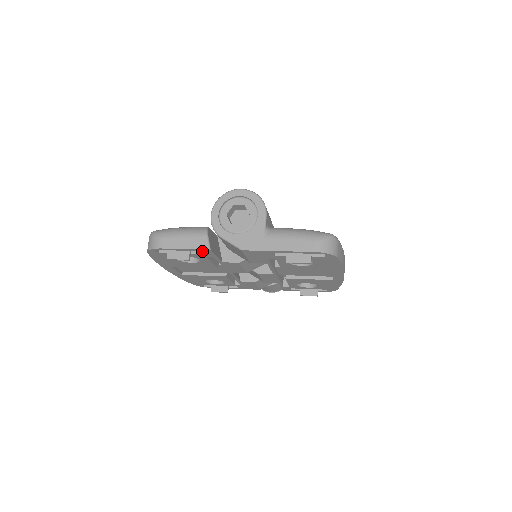
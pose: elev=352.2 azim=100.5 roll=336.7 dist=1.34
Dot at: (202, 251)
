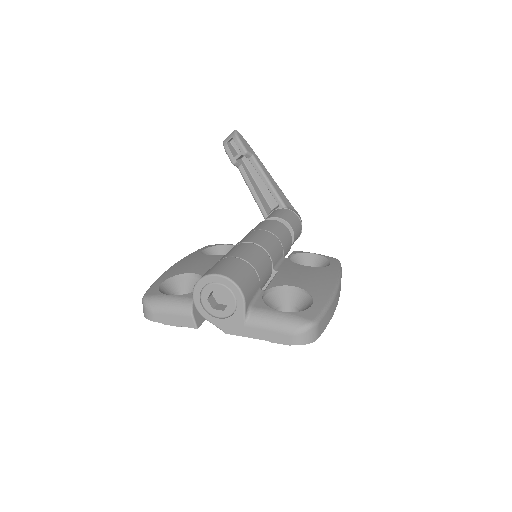
Dot at: occluded
